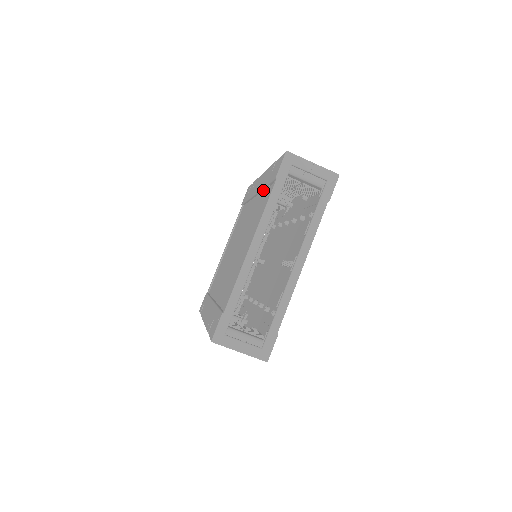
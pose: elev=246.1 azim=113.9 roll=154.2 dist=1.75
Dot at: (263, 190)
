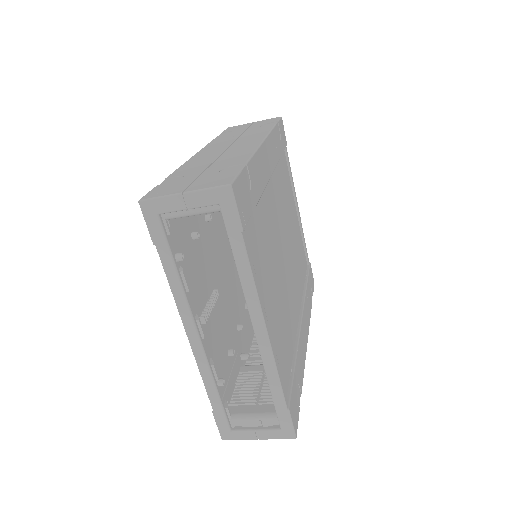
Dot at: occluded
